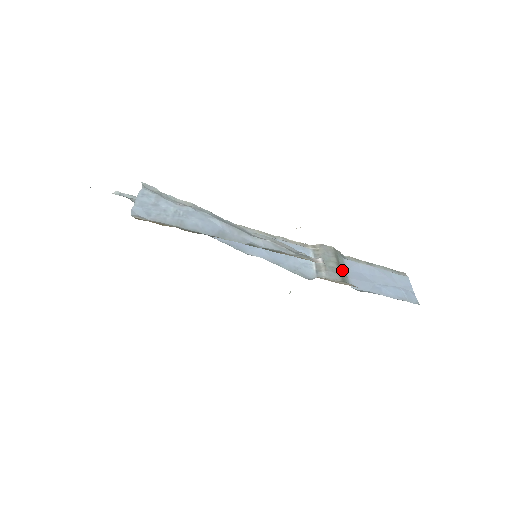
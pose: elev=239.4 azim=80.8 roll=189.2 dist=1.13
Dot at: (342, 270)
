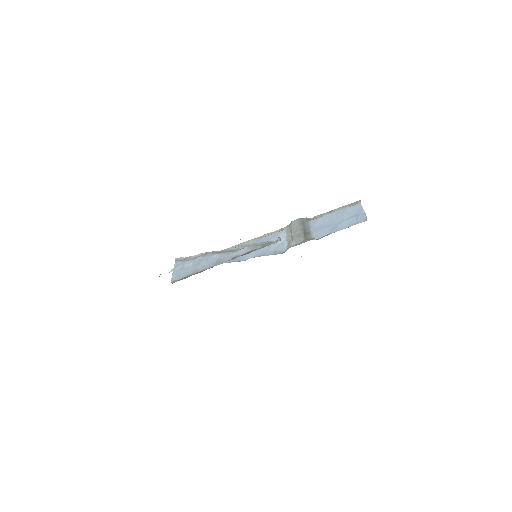
Dot at: (307, 231)
